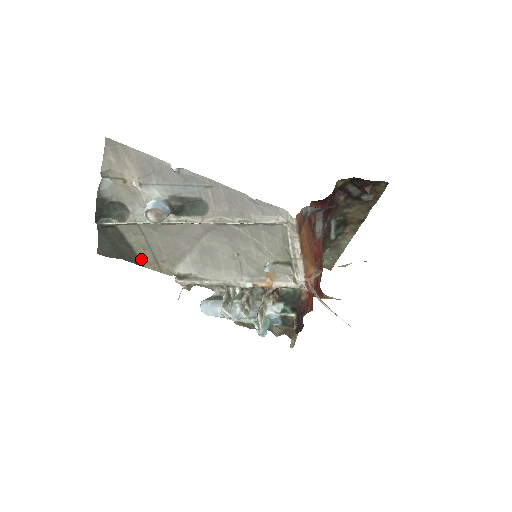
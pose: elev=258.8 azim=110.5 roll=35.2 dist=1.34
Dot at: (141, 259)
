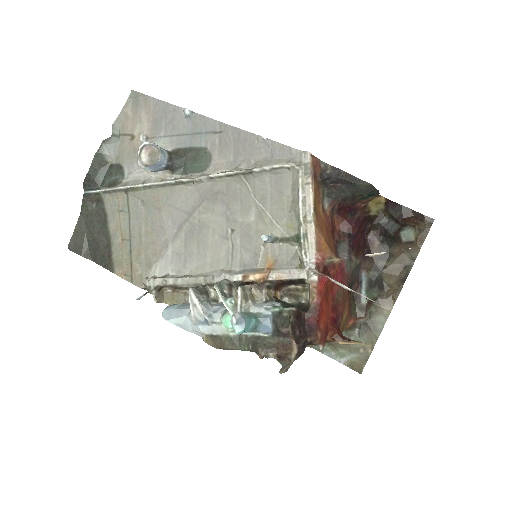
Dot at: (114, 257)
